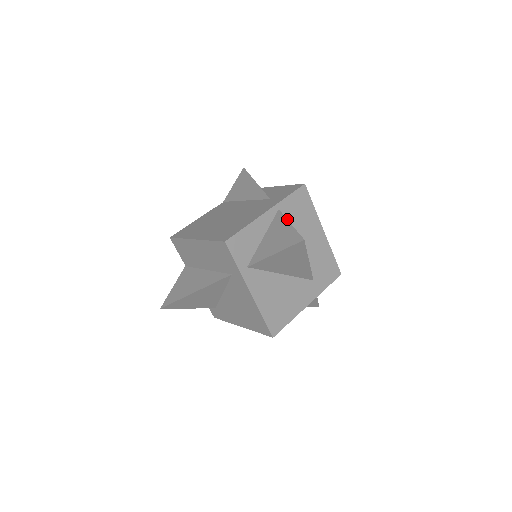
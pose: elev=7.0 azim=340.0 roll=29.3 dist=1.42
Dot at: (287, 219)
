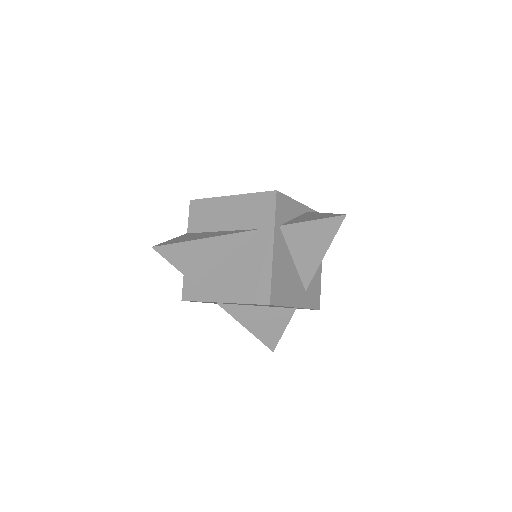
Dot at: occluded
